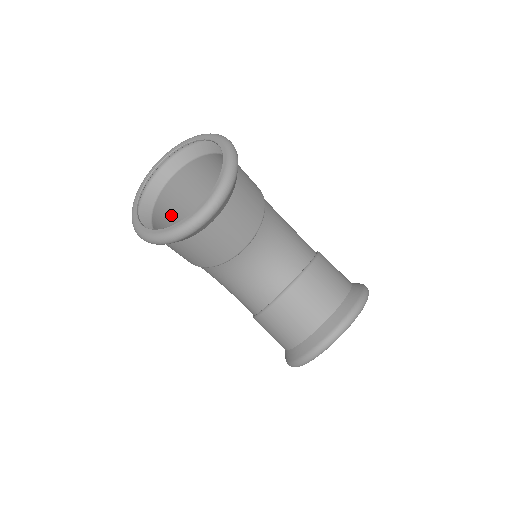
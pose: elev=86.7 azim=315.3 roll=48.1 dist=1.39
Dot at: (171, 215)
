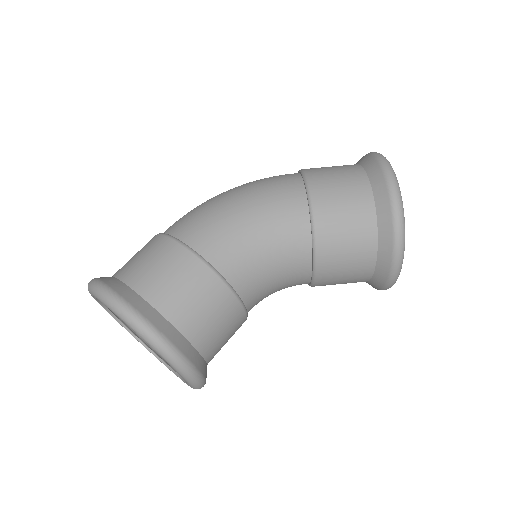
Dot at: occluded
